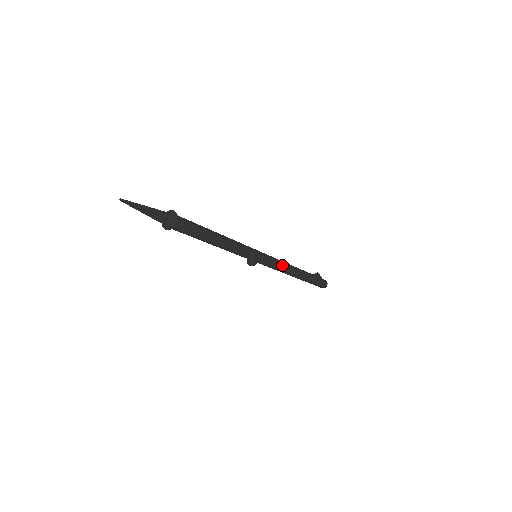
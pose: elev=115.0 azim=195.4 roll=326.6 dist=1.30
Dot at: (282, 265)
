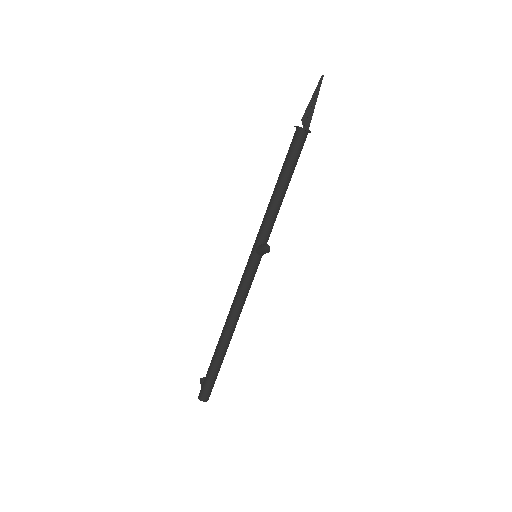
Dot at: occluded
